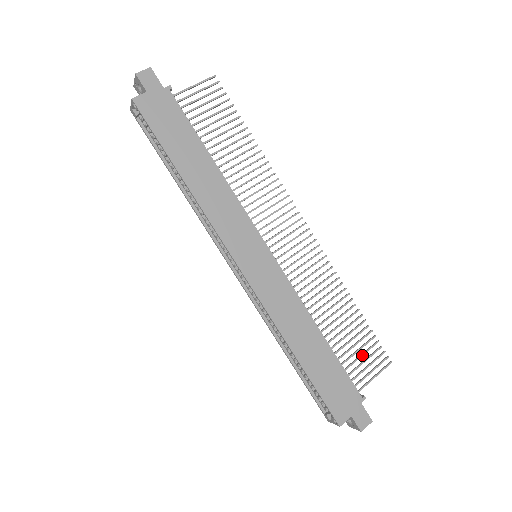
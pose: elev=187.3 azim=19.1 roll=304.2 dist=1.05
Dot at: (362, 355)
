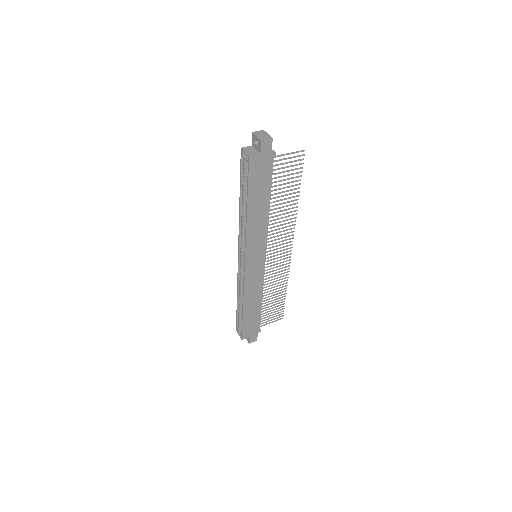
Dot at: occluded
